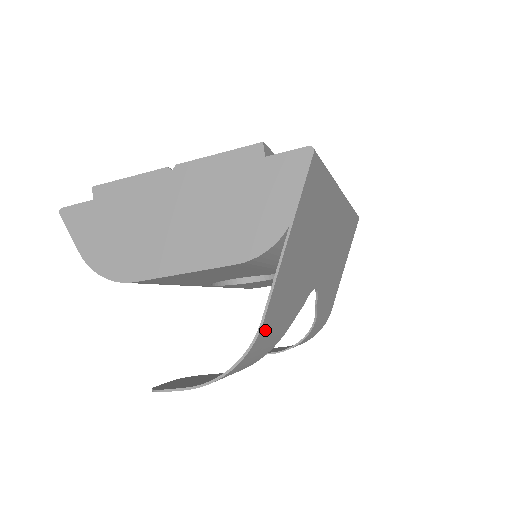
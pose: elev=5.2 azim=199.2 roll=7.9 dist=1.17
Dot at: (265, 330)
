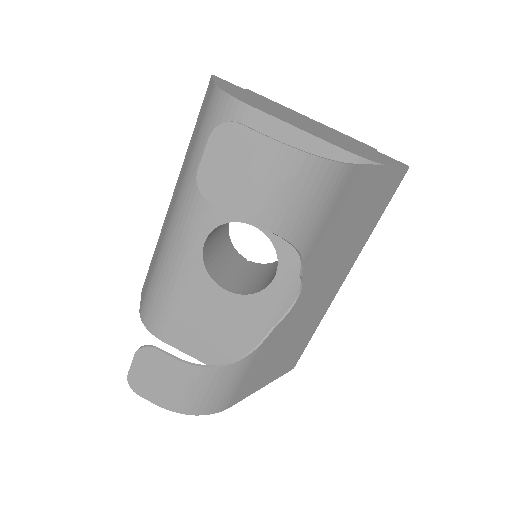
Dot at: (341, 179)
